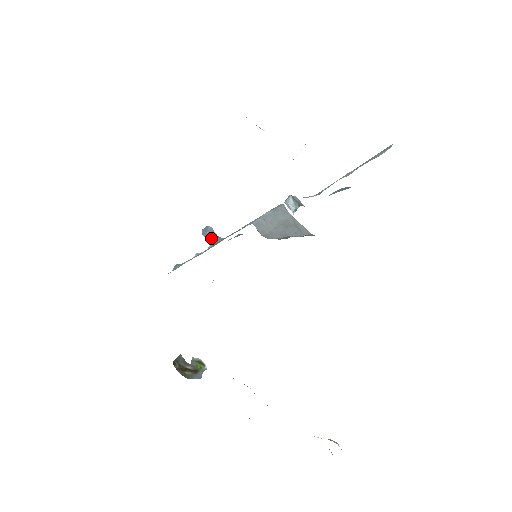
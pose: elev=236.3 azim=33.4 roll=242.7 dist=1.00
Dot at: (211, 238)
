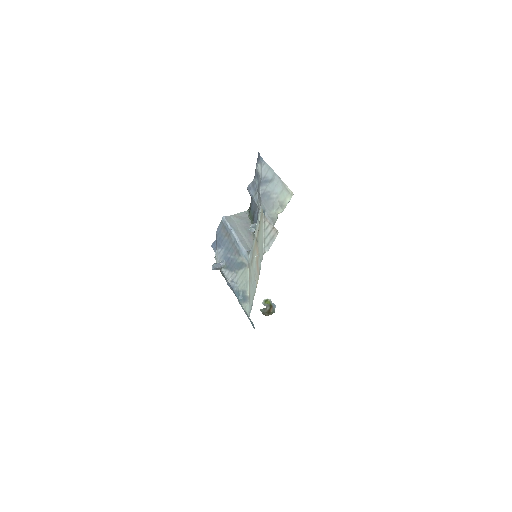
Dot at: (220, 268)
